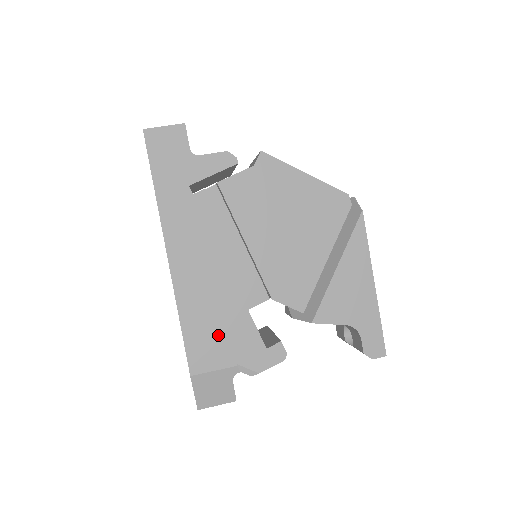
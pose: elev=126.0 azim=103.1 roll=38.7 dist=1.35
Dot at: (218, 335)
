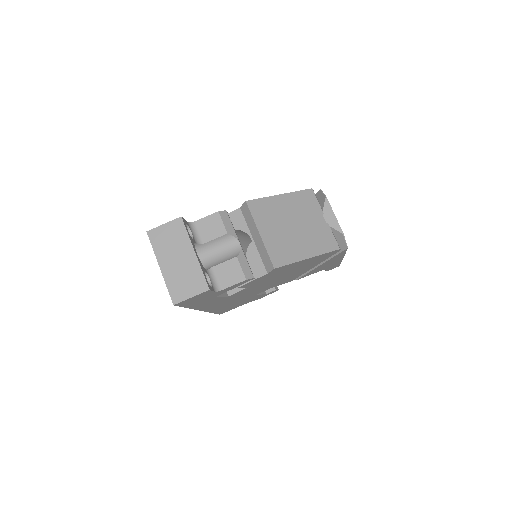
Dot at: occluded
